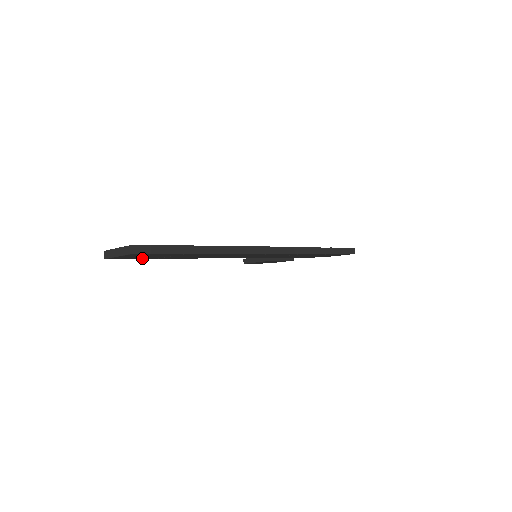
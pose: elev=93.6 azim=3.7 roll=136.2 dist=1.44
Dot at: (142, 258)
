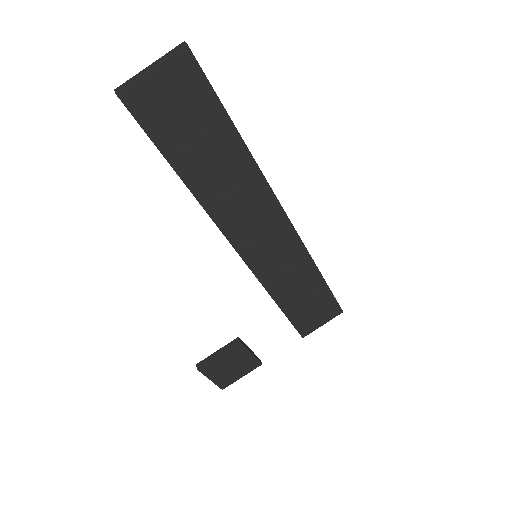
Dot at: (156, 133)
